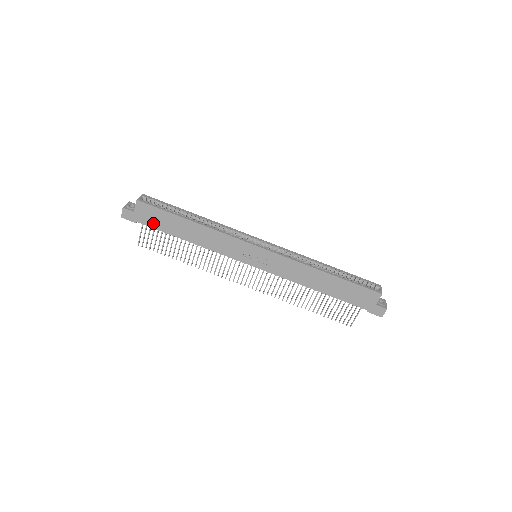
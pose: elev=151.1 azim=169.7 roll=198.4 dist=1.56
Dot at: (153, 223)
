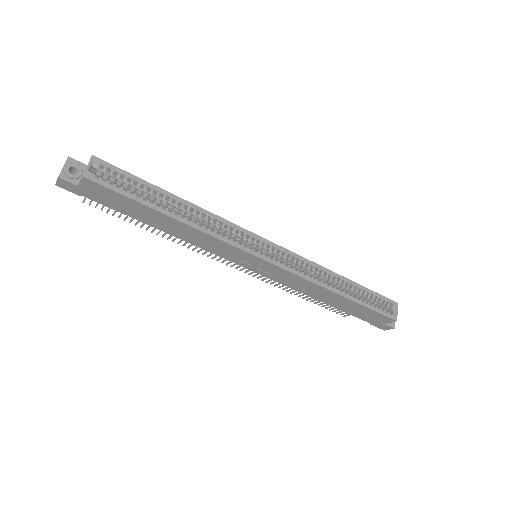
Dot at: (110, 204)
